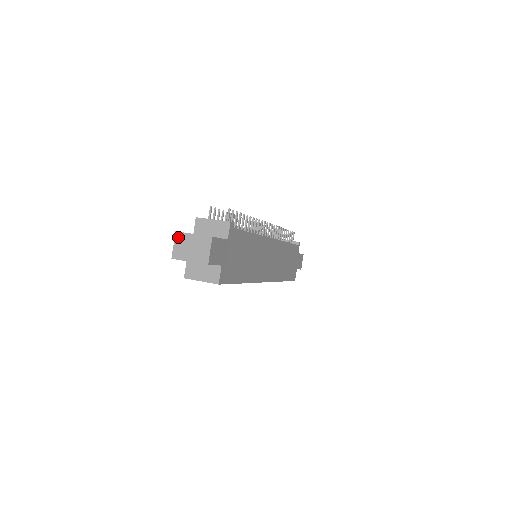
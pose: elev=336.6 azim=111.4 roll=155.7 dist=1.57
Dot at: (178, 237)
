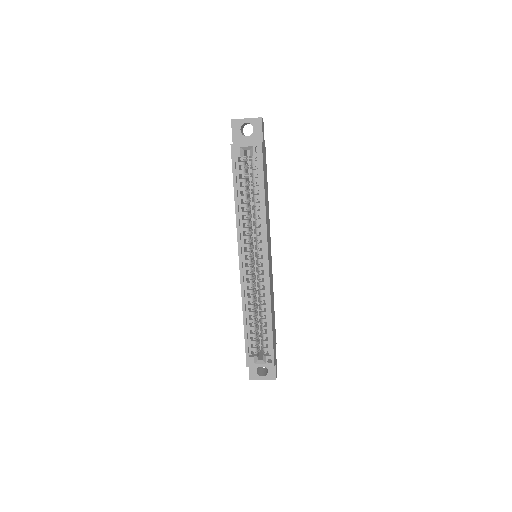
Dot at: occluded
